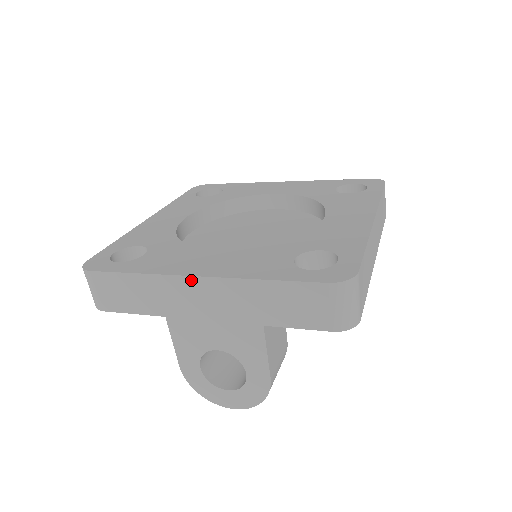
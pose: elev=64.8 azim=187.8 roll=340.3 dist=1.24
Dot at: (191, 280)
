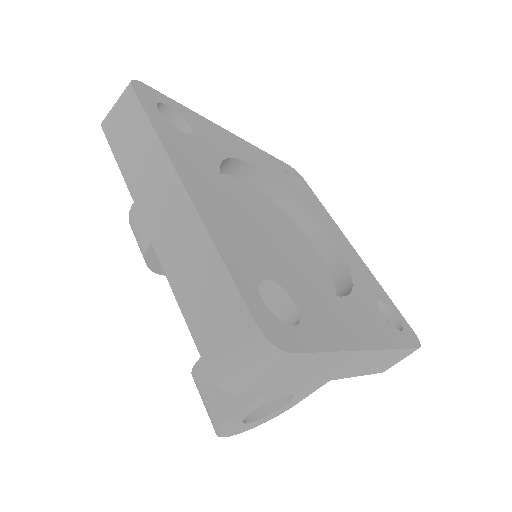
Dot at: (365, 353)
